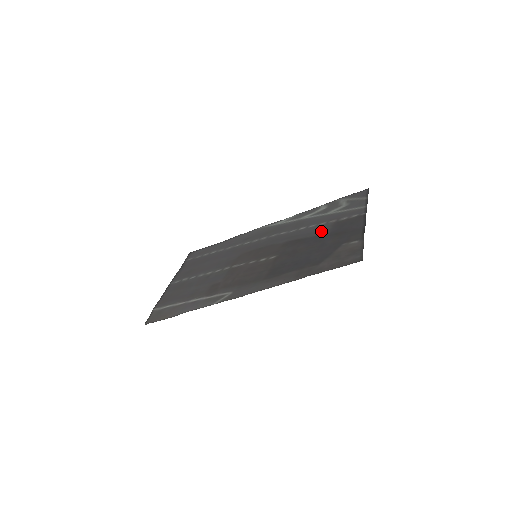
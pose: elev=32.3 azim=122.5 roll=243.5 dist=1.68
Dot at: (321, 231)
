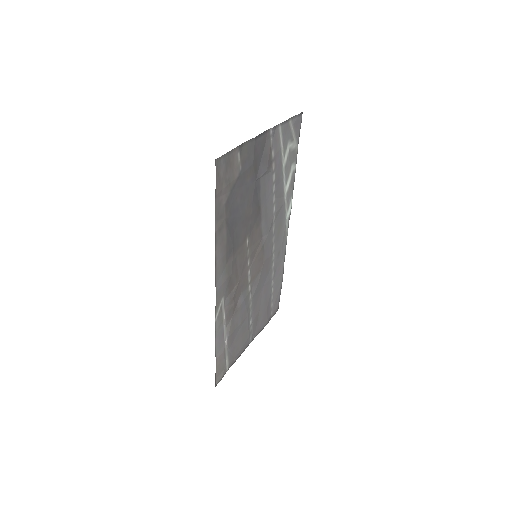
Dot at: (263, 183)
